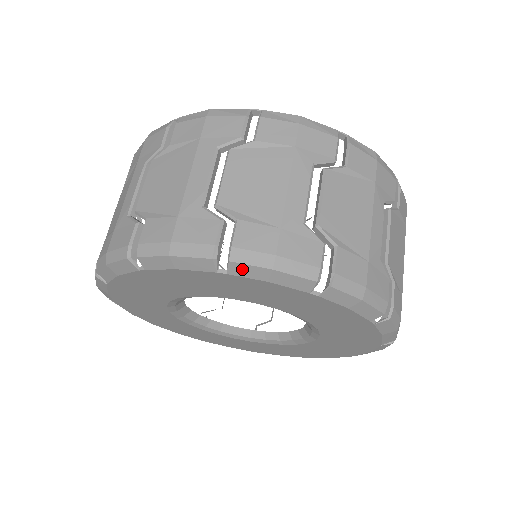
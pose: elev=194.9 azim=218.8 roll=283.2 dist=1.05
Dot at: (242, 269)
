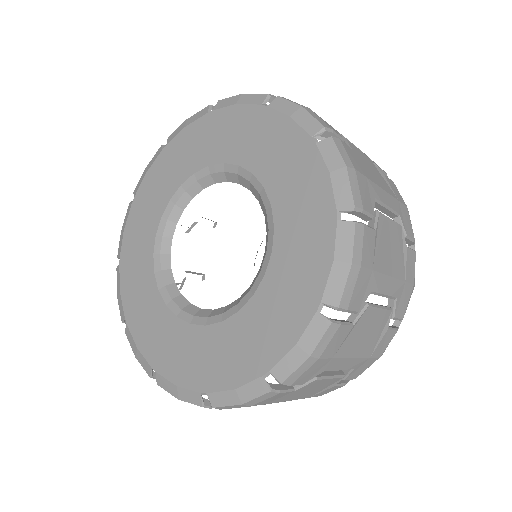
Dot at: (281, 103)
